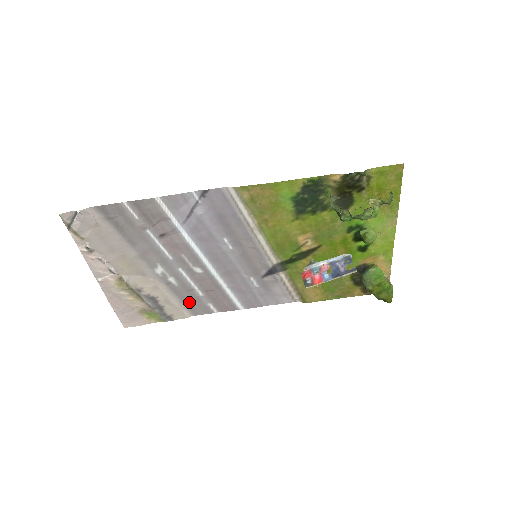
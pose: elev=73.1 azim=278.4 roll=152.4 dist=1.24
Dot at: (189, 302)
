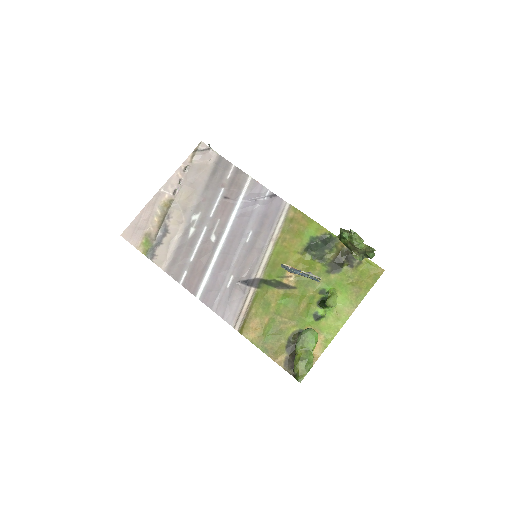
Dot at: (178, 258)
